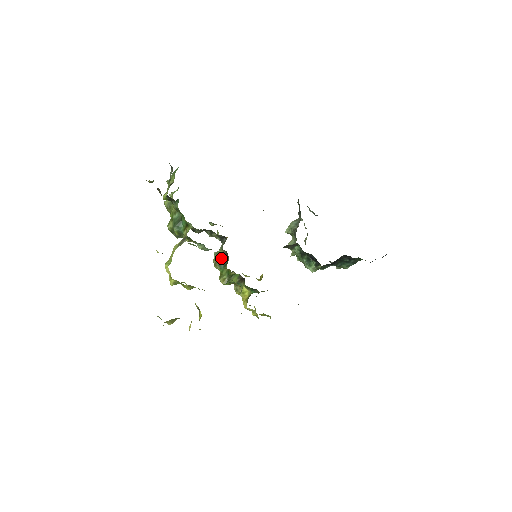
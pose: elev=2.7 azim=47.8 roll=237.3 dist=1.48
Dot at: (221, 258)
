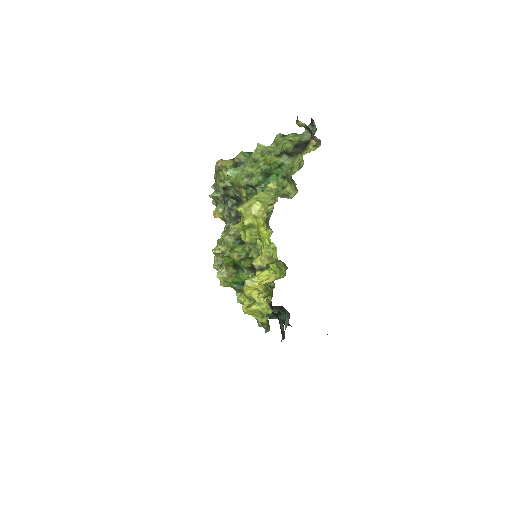
Dot at: occluded
